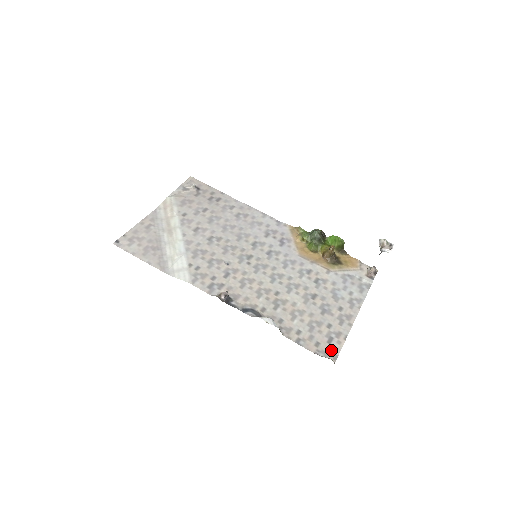
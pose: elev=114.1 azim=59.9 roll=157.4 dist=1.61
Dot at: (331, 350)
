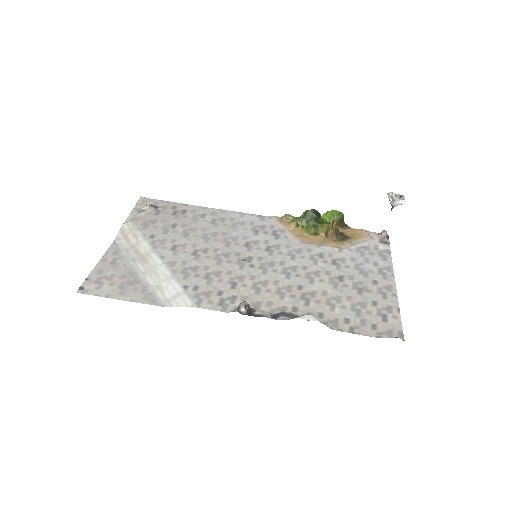
Dot at: (392, 328)
